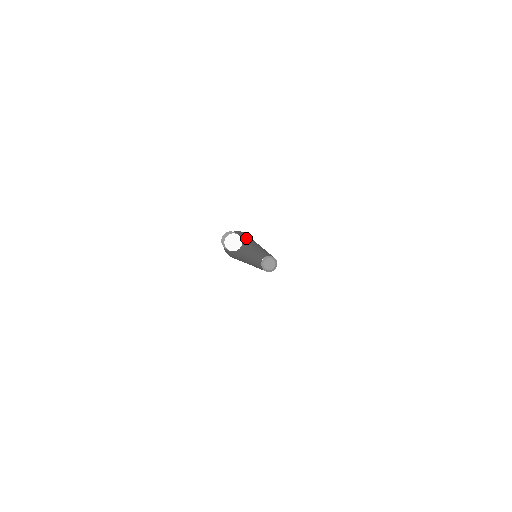
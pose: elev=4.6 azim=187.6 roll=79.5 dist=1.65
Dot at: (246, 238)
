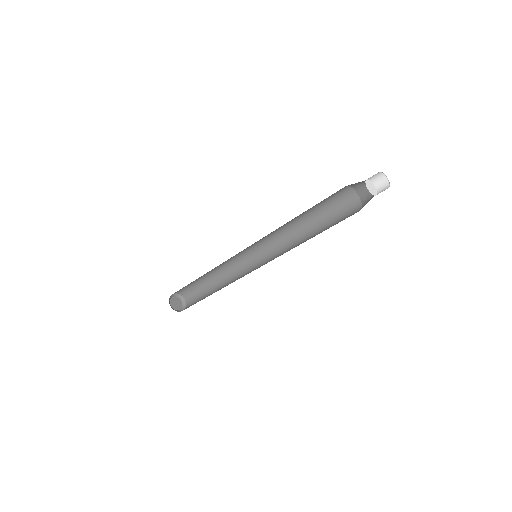
Dot at: occluded
